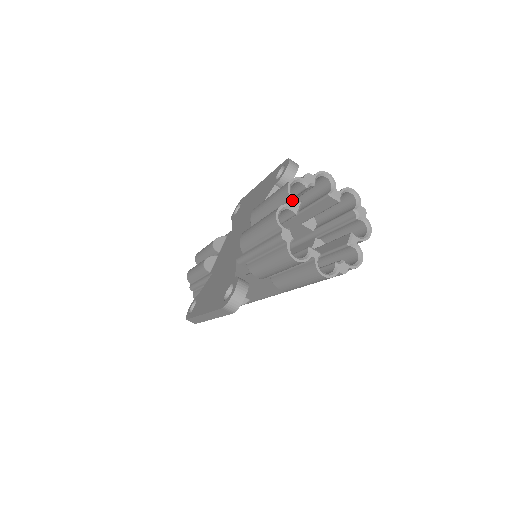
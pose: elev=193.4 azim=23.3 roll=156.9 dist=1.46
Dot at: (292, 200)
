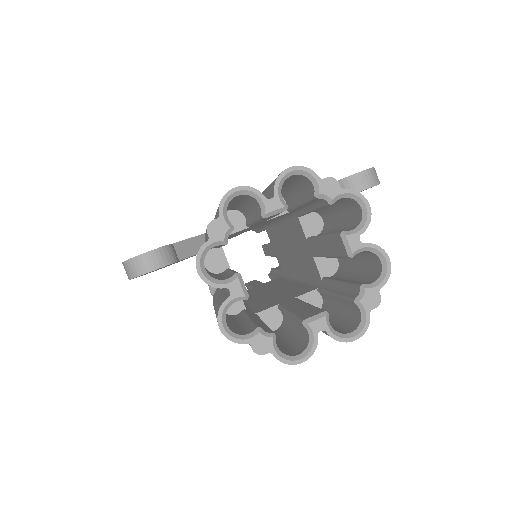
Dot at: (274, 193)
